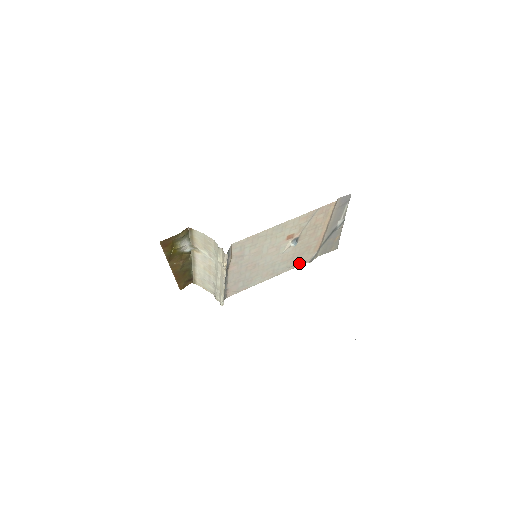
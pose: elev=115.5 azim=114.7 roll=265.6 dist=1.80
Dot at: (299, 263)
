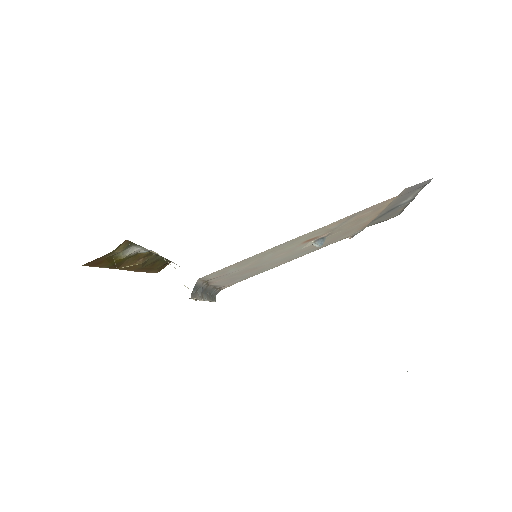
Dot at: occluded
